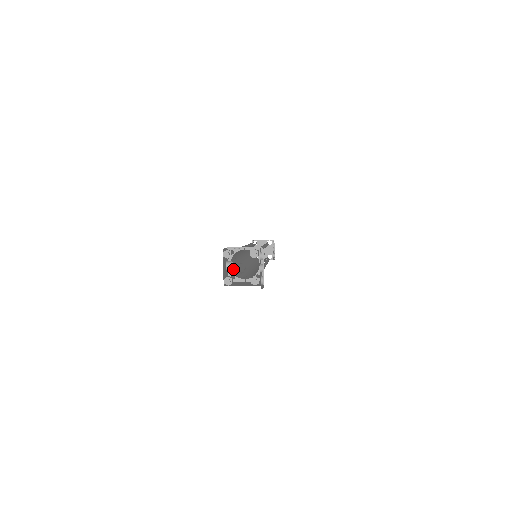
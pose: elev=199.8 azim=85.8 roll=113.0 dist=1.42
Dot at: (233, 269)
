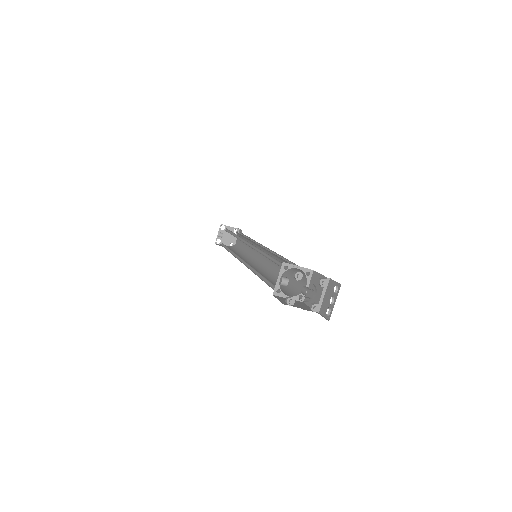
Dot at: occluded
